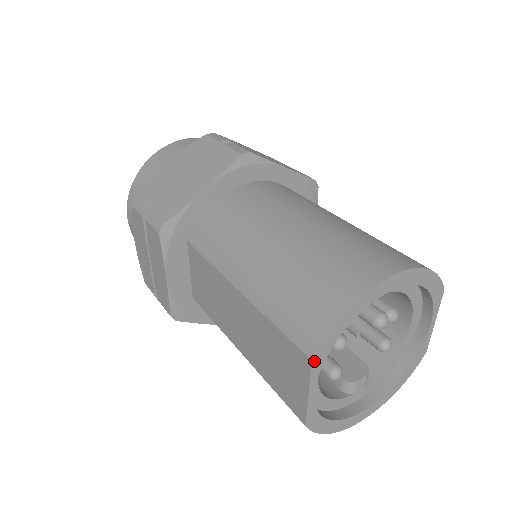
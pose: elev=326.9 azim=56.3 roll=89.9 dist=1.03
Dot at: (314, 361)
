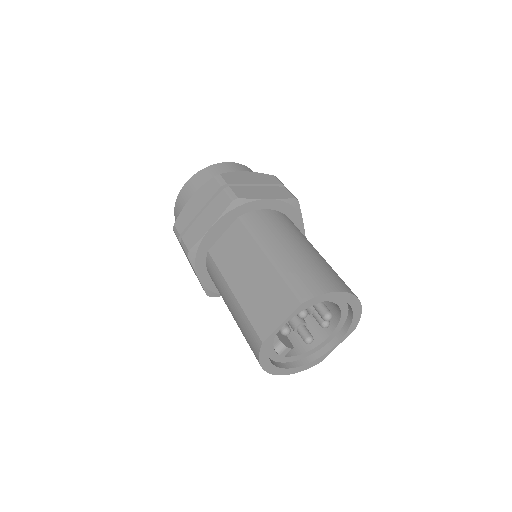
Dot at: (301, 305)
